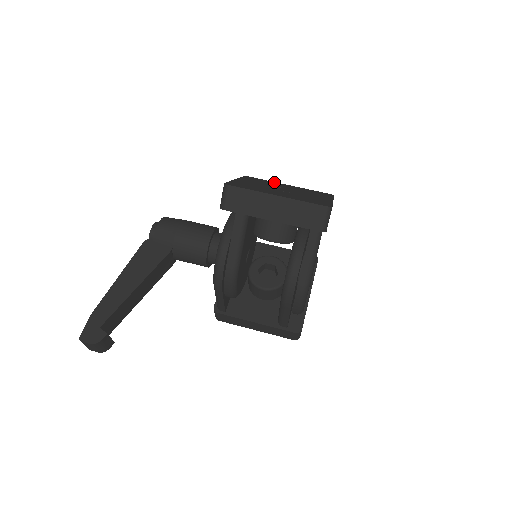
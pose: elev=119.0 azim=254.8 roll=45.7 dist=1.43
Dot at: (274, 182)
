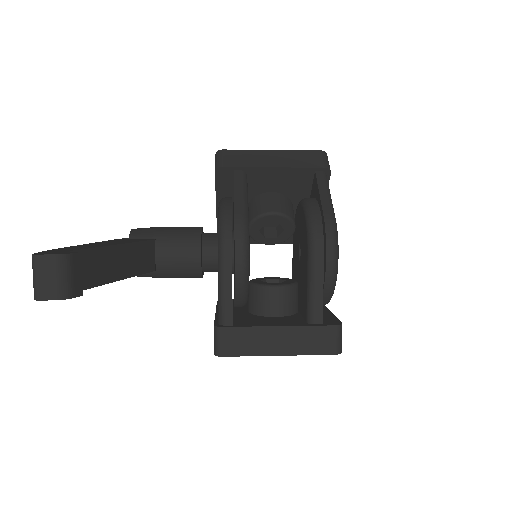
Dot at: occluded
